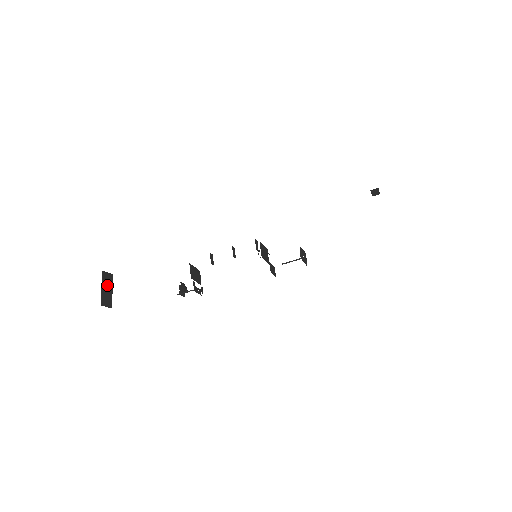
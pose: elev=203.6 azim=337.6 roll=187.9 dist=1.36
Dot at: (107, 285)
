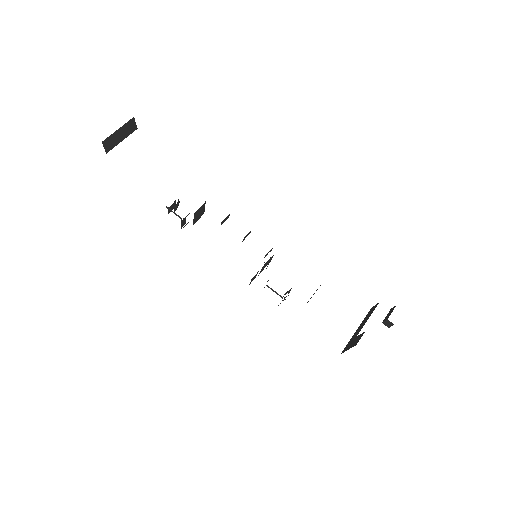
Dot at: (124, 132)
